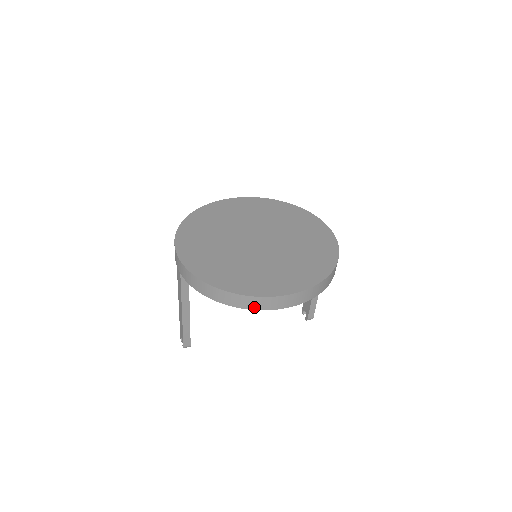
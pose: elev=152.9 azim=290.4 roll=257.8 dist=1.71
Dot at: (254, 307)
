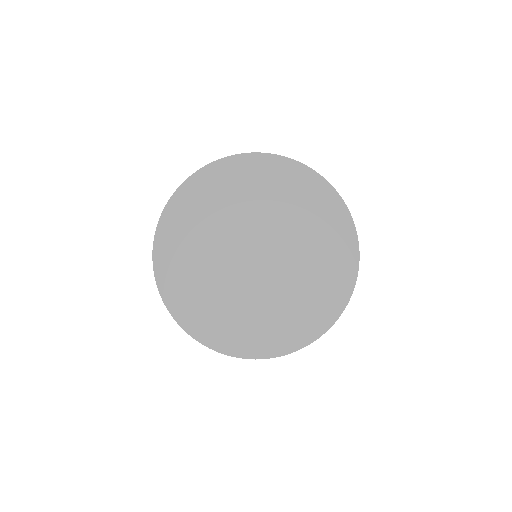
Dot at: occluded
